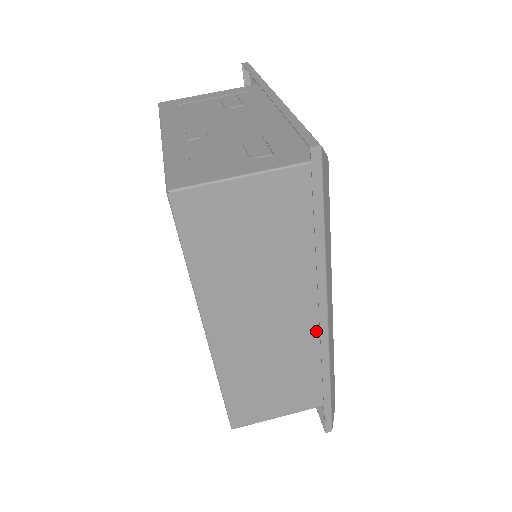
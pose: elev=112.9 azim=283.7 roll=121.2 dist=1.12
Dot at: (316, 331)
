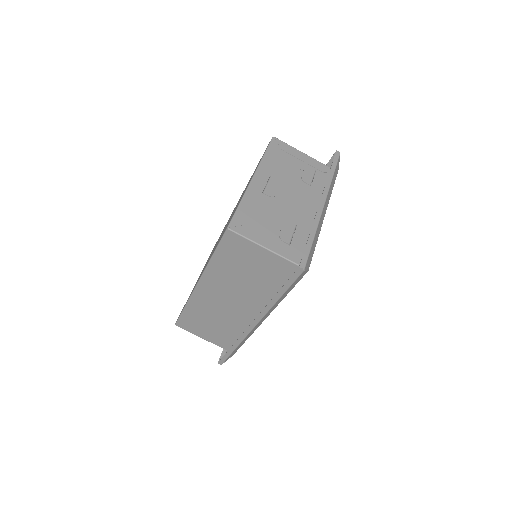
Dot at: (249, 322)
